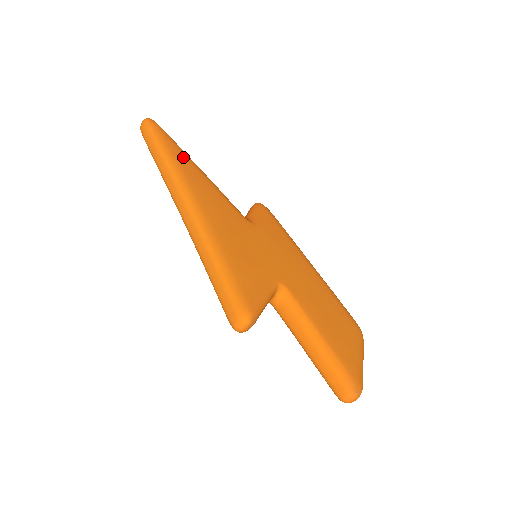
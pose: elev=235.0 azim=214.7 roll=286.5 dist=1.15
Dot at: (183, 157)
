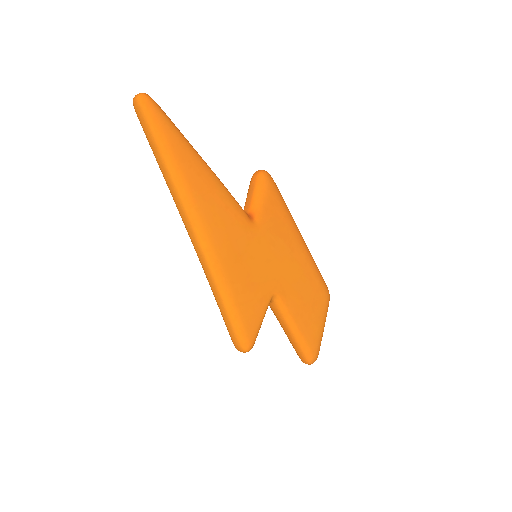
Dot at: (189, 161)
